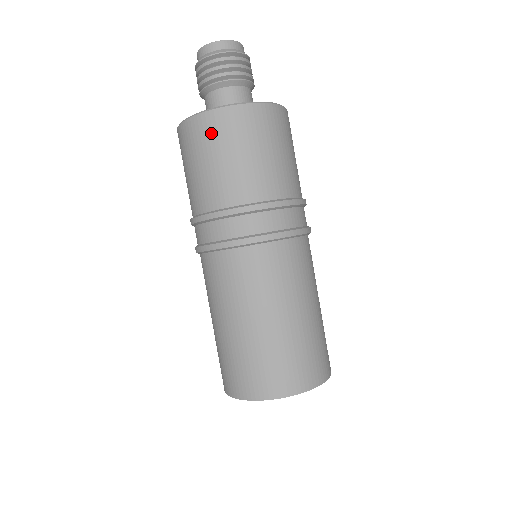
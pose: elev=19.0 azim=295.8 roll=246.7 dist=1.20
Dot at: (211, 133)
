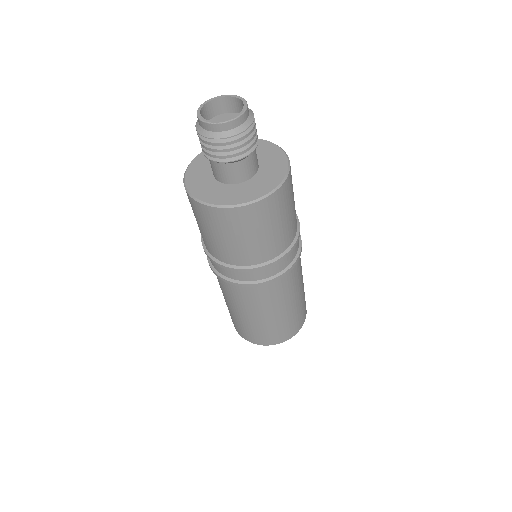
Dot at: (234, 222)
